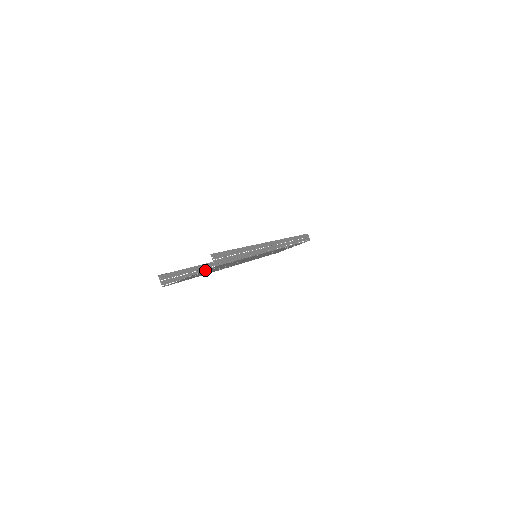
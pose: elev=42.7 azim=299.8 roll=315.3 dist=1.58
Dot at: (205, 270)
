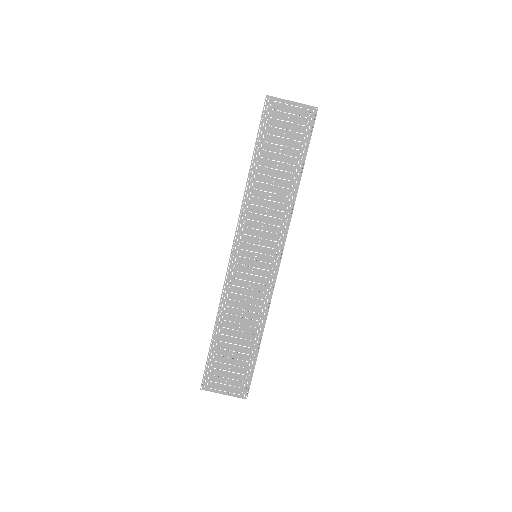
Dot at: (307, 107)
